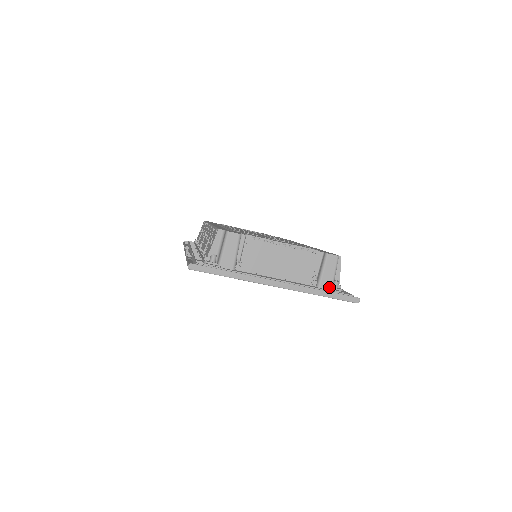
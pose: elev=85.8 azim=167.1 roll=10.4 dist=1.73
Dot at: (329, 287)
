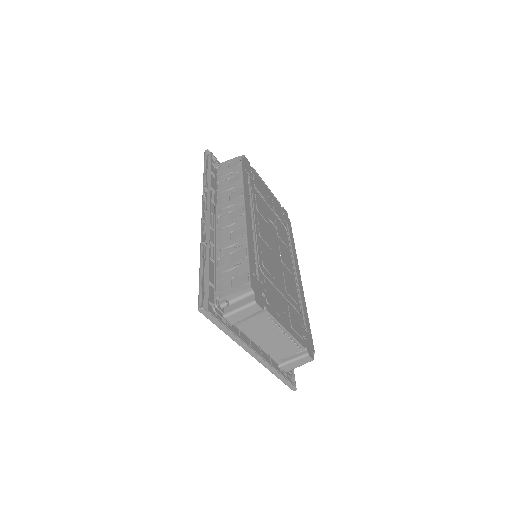
Dot at: (286, 371)
